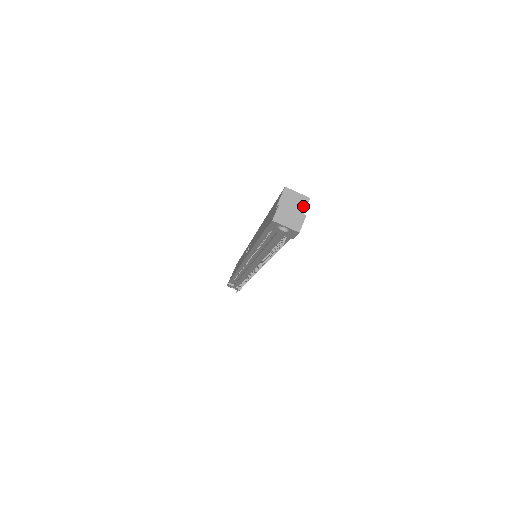
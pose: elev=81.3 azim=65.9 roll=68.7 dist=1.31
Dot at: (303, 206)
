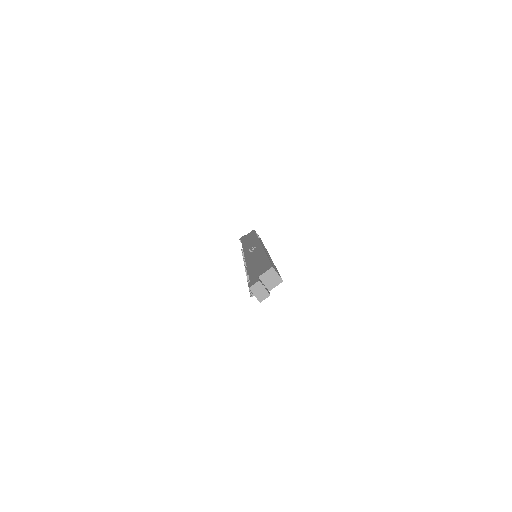
Dot at: (276, 284)
